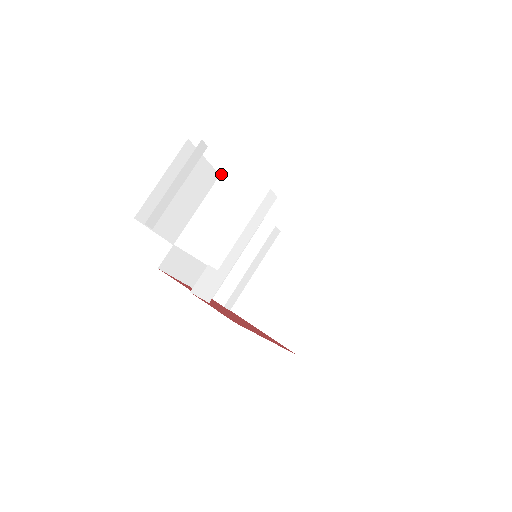
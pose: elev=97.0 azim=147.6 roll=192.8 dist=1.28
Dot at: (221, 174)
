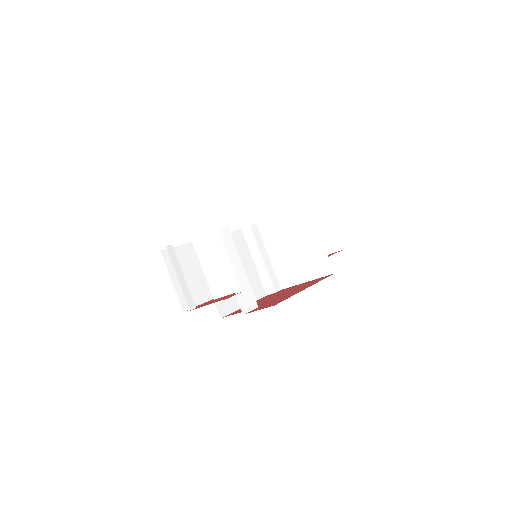
Dot at: (193, 244)
